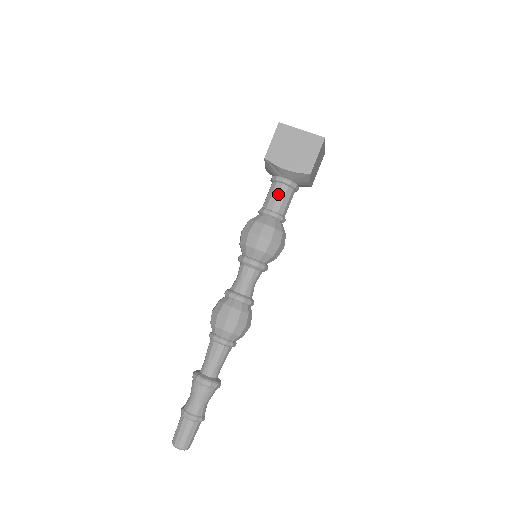
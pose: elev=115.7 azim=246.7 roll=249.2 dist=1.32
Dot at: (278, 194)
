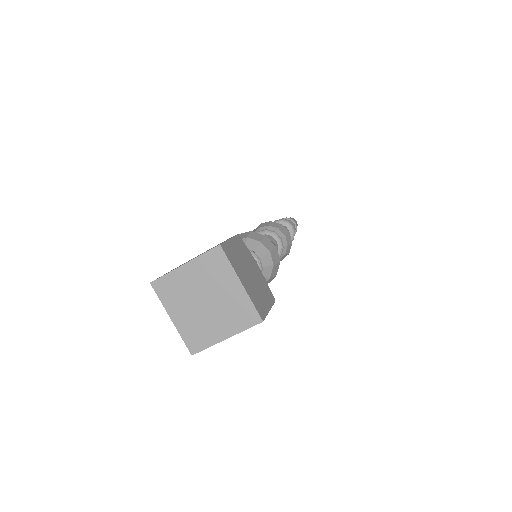
Dot at: occluded
